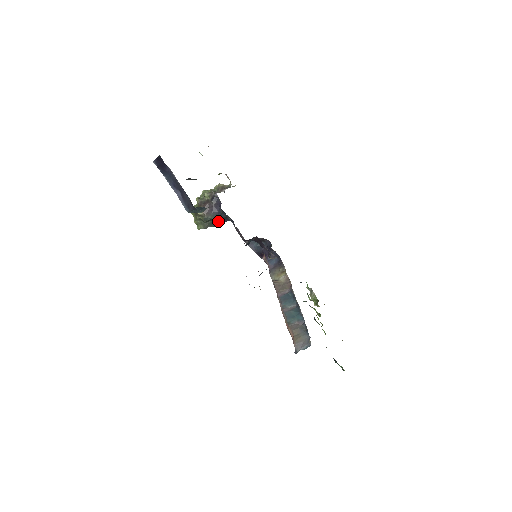
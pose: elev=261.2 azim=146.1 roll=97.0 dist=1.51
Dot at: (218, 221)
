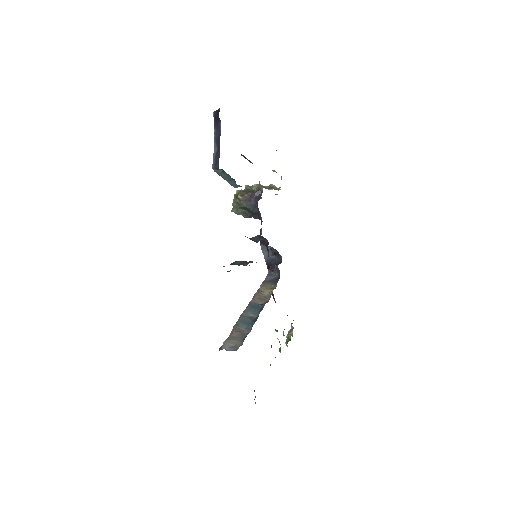
Dot at: (251, 214)
